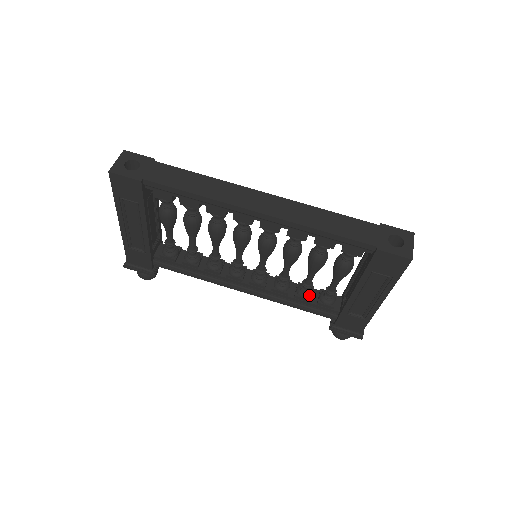
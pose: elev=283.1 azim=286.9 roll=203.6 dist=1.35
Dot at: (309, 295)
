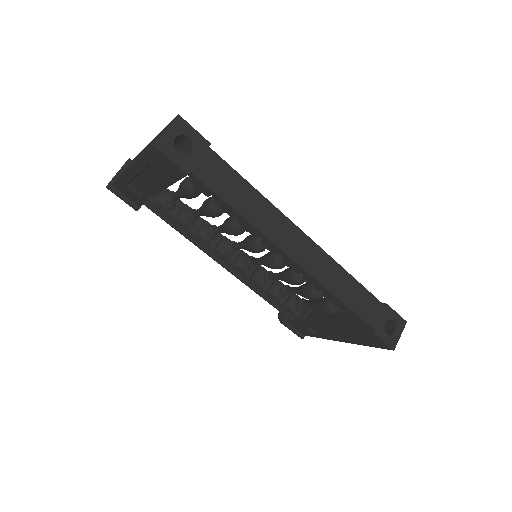
Dot at: (281, 297)
